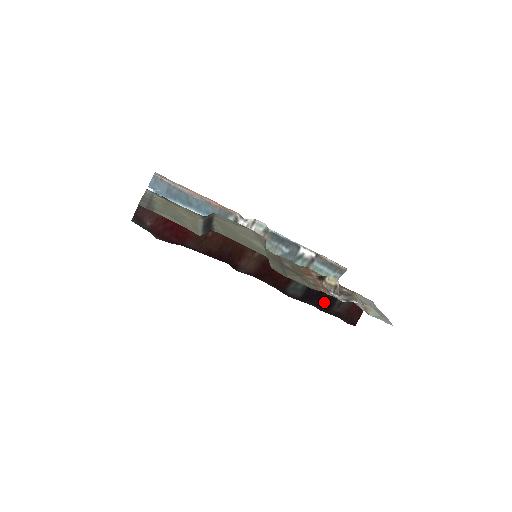
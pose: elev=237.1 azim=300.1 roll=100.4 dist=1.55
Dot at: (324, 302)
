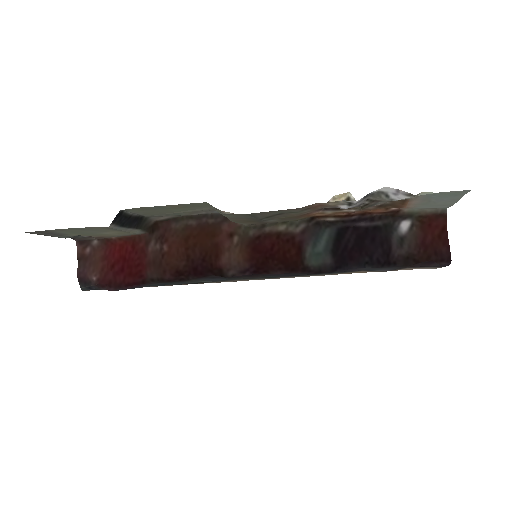
Dot at: (374, 252)
